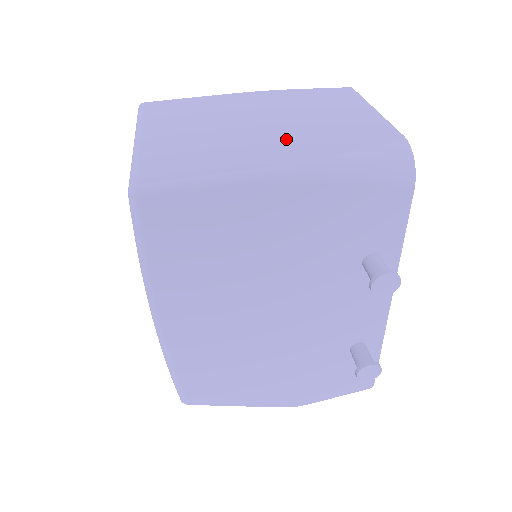
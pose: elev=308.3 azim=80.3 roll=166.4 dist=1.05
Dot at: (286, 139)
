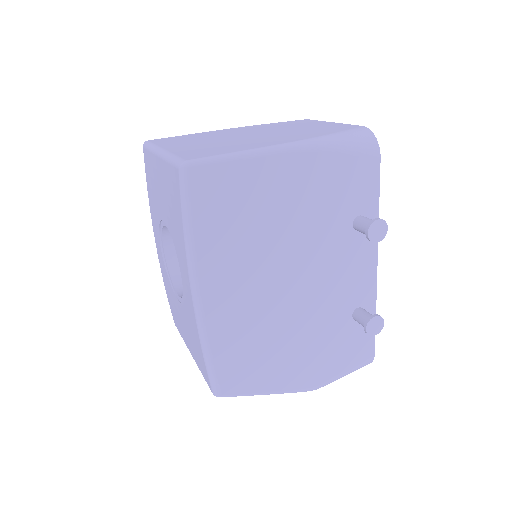
Dot at: (281, 136)
